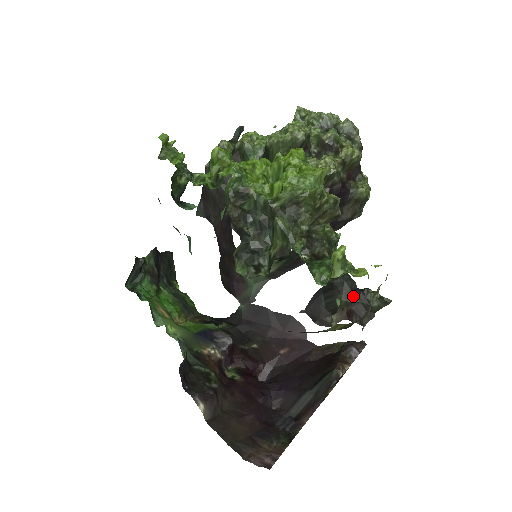
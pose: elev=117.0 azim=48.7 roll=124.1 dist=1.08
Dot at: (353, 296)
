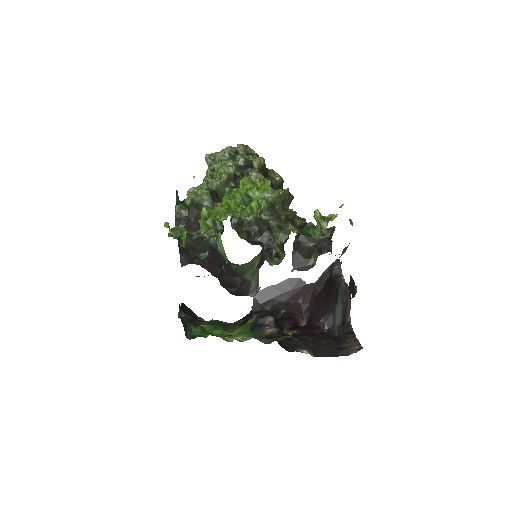
Dot at: (315, 239)
